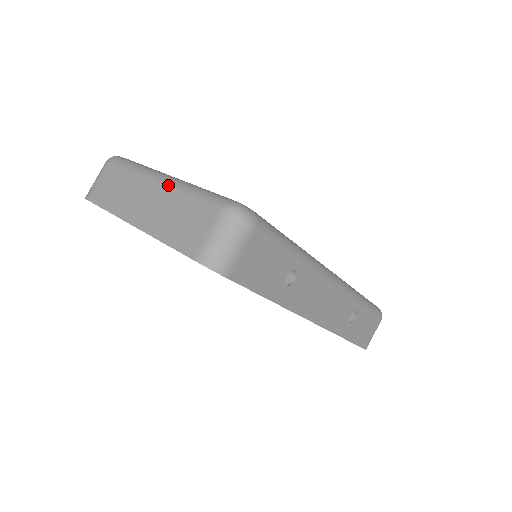
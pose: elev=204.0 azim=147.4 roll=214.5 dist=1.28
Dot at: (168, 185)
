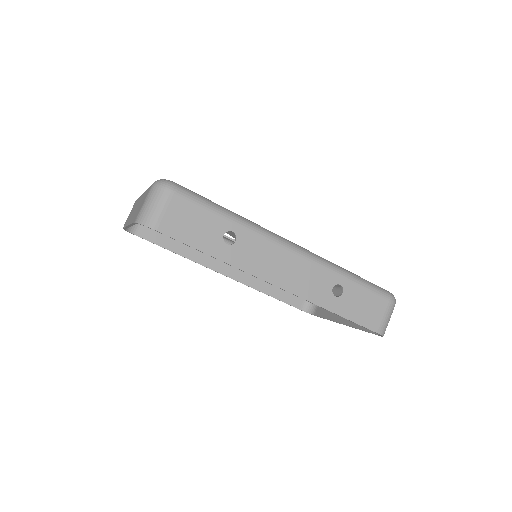
Dot at: (144, 192)
